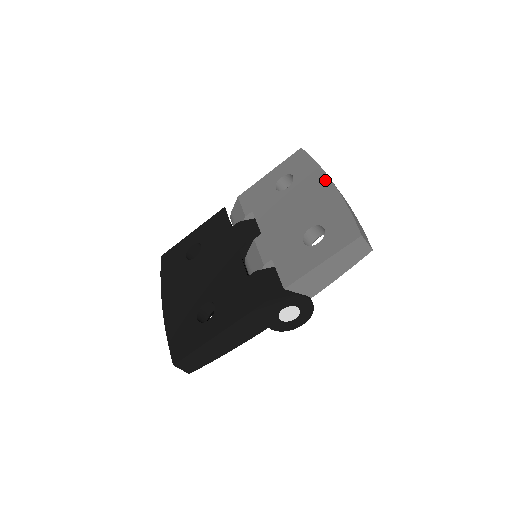
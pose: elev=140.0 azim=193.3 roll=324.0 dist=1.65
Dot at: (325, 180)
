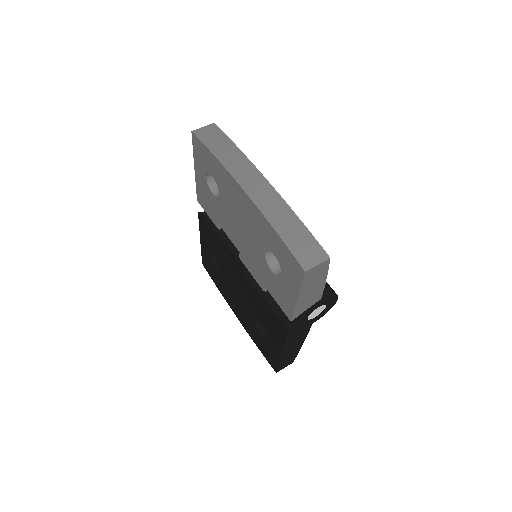
Dot at: (236, 187)
